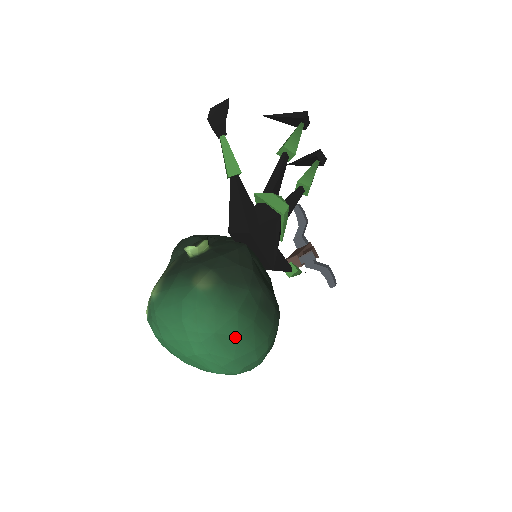
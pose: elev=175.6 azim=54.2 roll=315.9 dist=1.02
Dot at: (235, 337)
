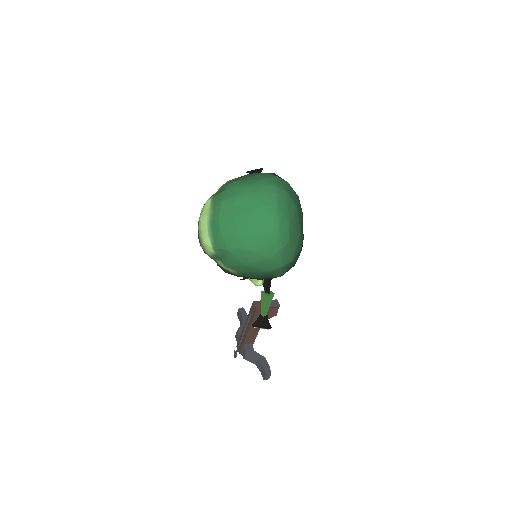
Dot at: (295, 207)
